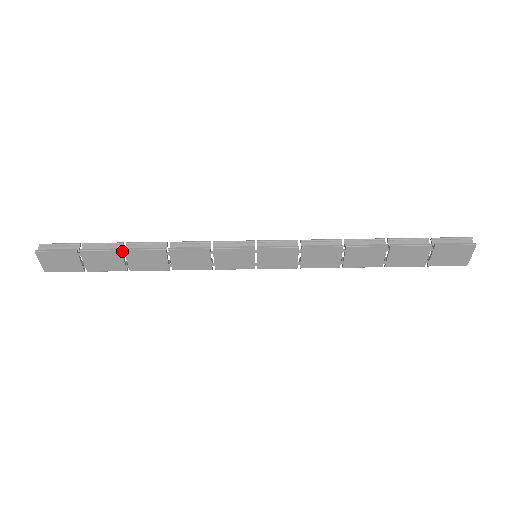
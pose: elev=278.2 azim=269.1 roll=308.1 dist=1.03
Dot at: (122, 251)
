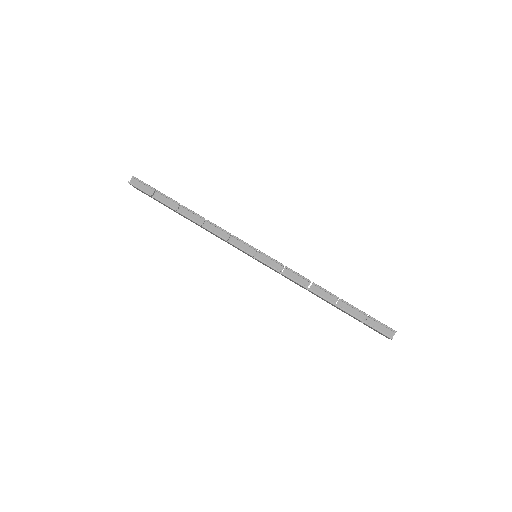
Dot at: (177, 210)
